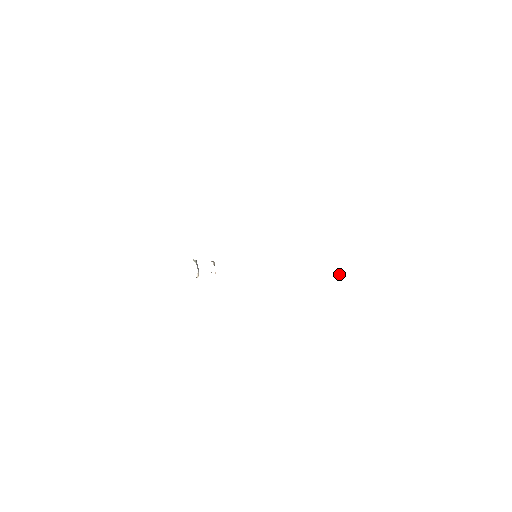
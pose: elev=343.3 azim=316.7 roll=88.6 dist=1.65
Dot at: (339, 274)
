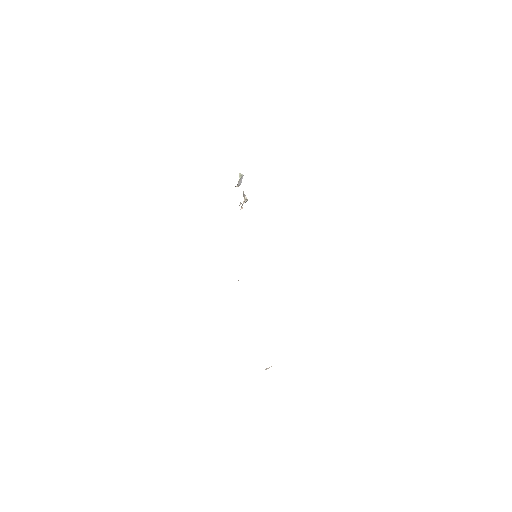
Dot at: (267, 368)
